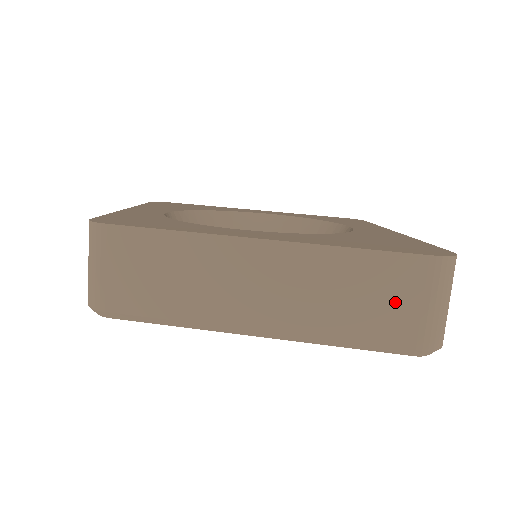
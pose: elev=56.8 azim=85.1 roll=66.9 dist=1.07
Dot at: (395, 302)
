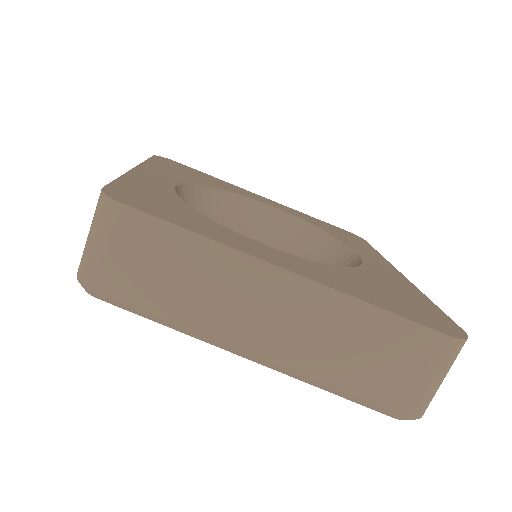
Dot at: (397, 367)
